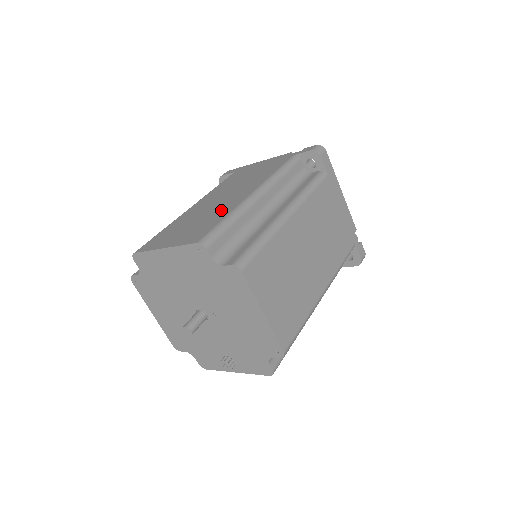
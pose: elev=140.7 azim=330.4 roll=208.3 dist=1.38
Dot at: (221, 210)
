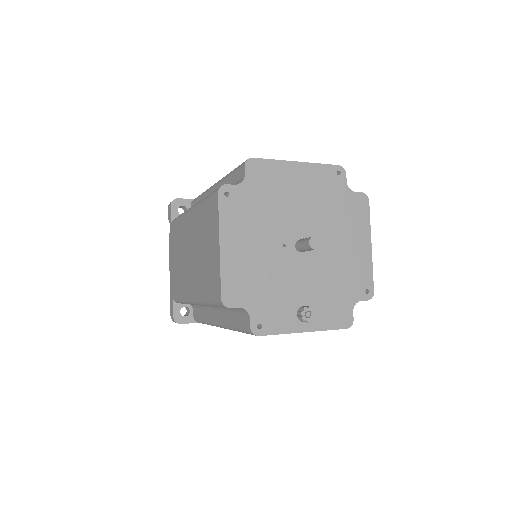
Dot at: occluded
